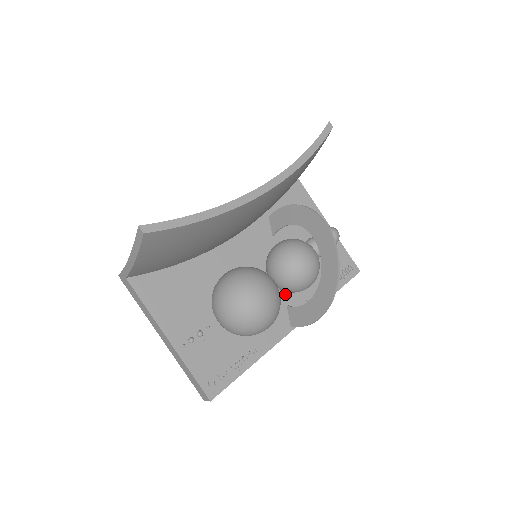
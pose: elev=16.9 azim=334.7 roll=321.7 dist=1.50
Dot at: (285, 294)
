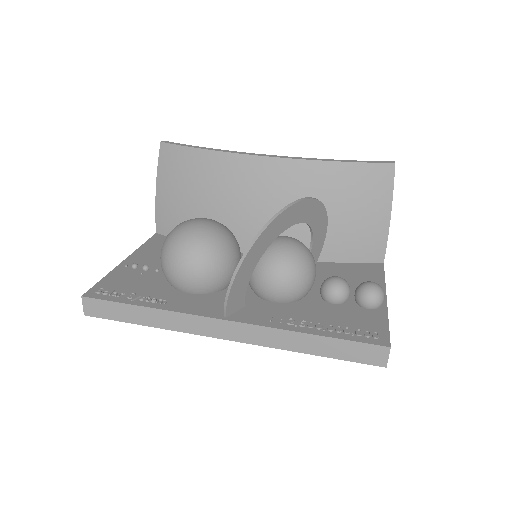
Dot at: (255, 299)
